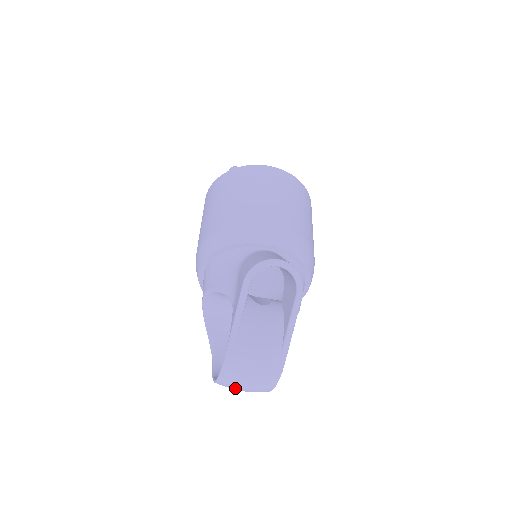
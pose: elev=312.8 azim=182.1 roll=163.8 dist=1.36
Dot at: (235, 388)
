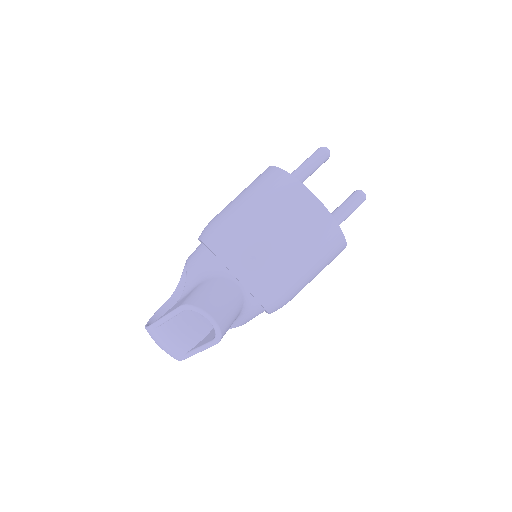
Dot at: occluded
